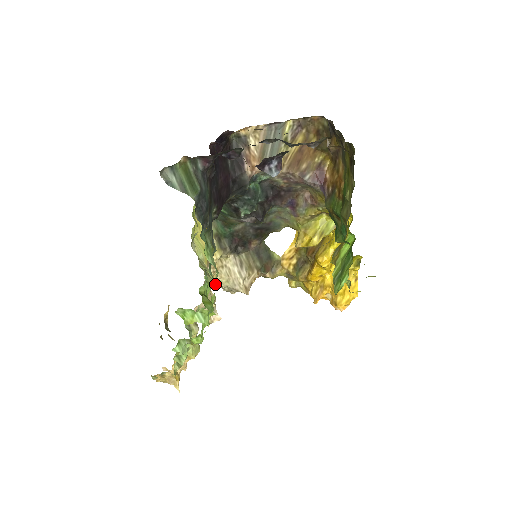
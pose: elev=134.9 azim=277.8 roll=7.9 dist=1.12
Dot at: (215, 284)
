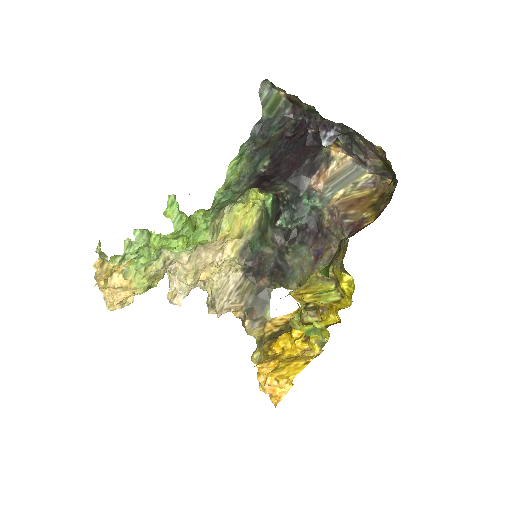
Dot at: (210, 240)
